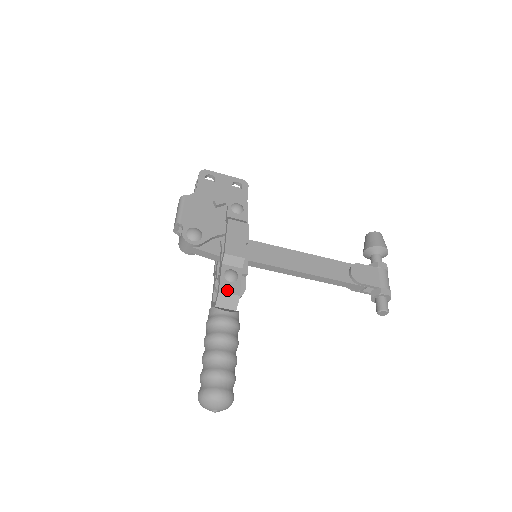
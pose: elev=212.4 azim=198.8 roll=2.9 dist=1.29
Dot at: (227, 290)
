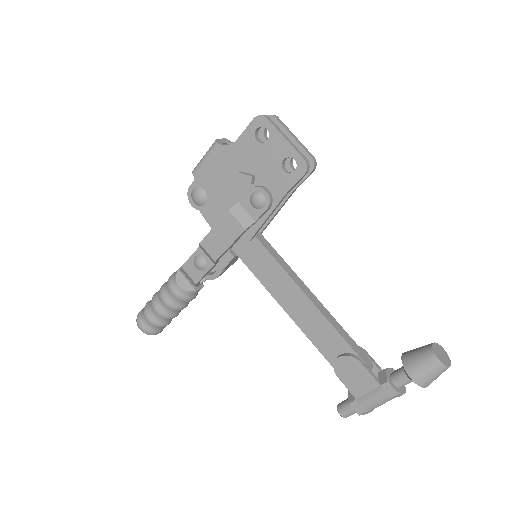
Dot at: (188, 271)
